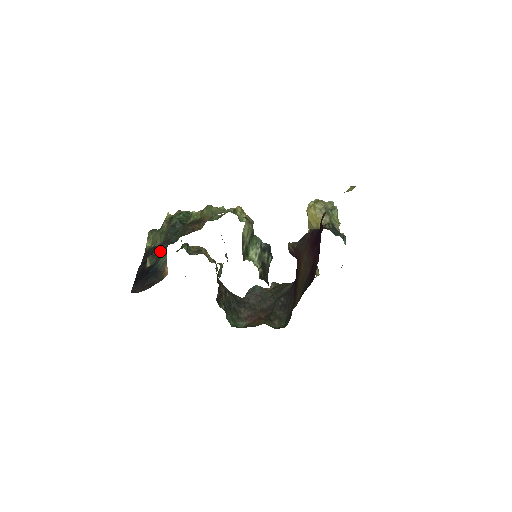
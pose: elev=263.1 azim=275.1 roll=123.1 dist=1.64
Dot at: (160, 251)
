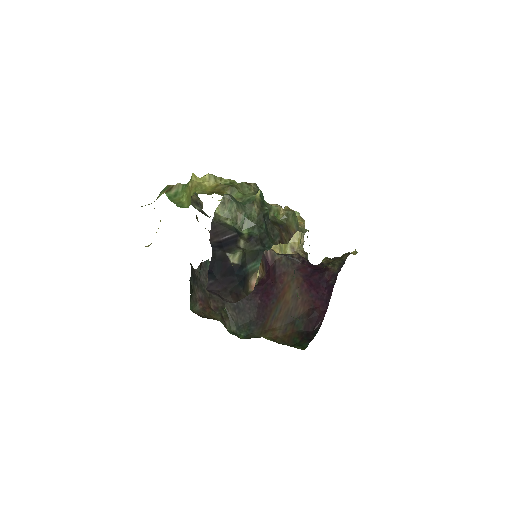
Dot at: (254, 251)
